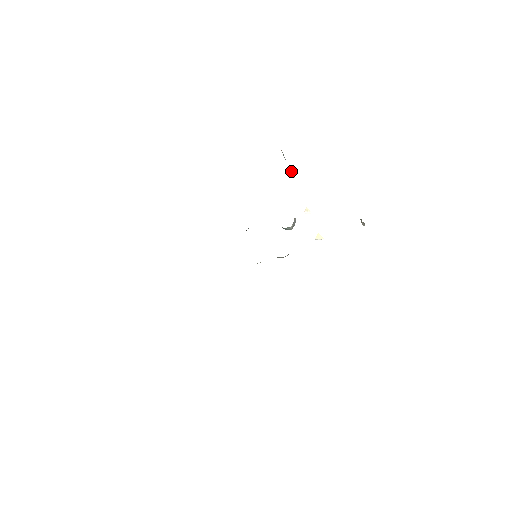
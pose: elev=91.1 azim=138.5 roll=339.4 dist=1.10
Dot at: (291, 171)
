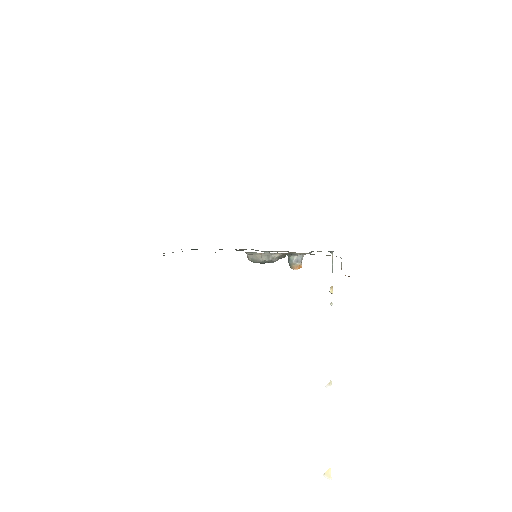
Dot at: (332, 290)
